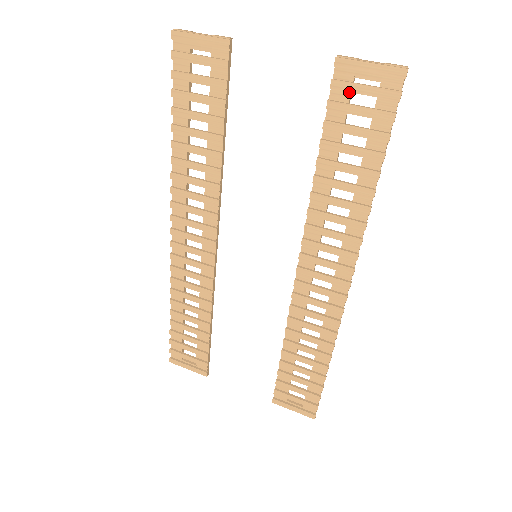
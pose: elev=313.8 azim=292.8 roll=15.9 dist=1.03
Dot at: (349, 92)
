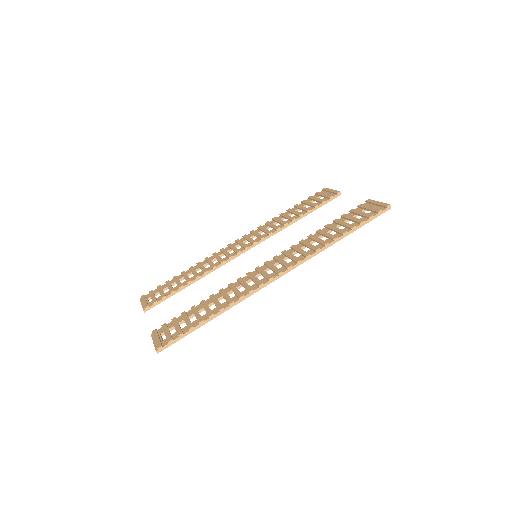
Dot at: (363, 209)
